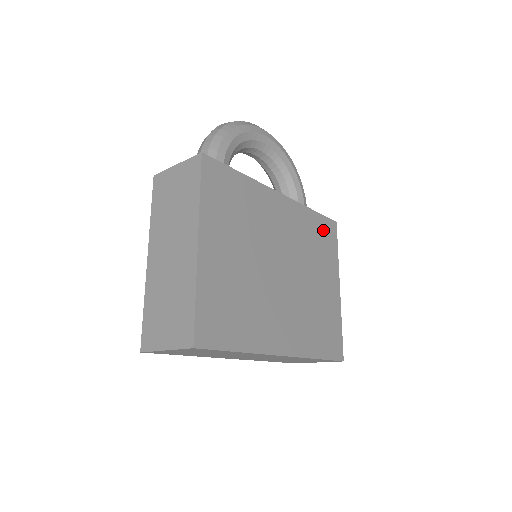
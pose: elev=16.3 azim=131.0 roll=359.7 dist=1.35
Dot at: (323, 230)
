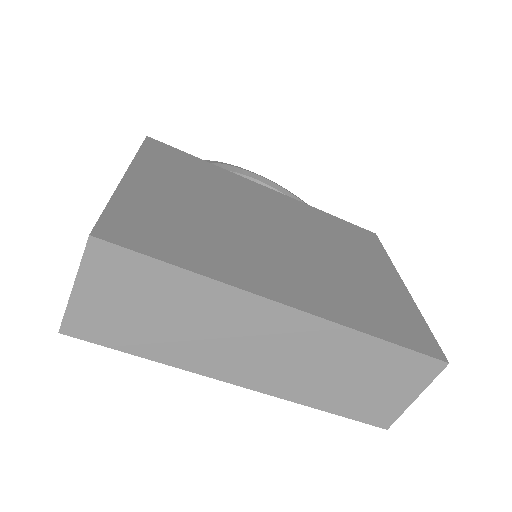
Dot at: (352, 232)
